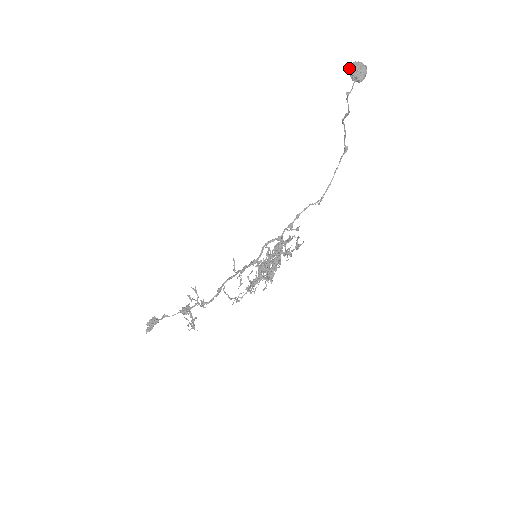
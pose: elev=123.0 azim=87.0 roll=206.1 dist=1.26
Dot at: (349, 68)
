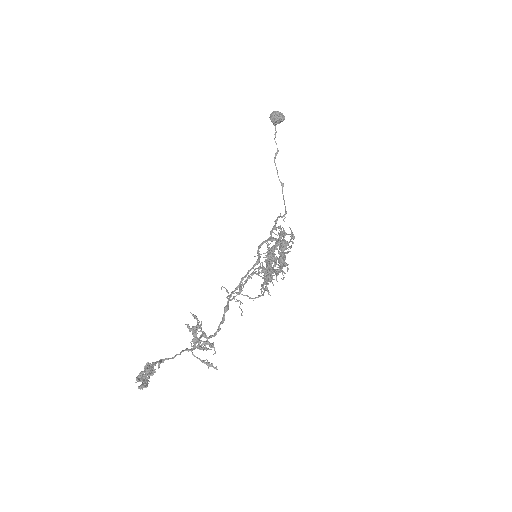
Dot at: (271, 114)
